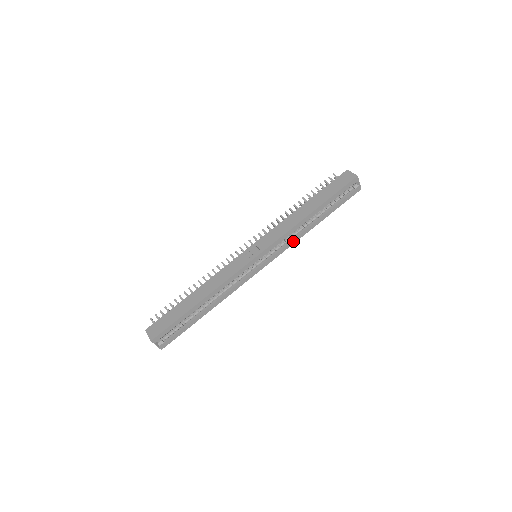
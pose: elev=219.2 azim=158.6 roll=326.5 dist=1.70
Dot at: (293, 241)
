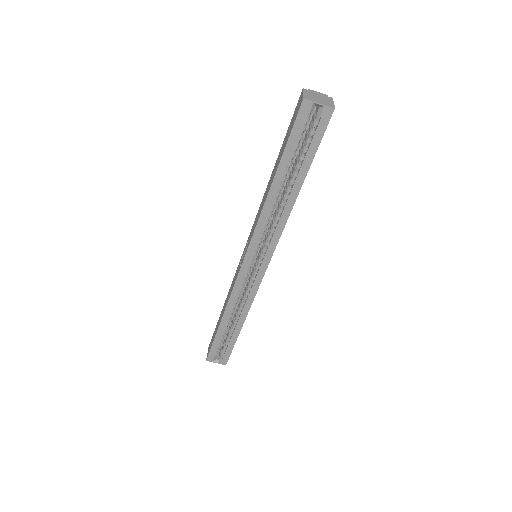
Dot at: (279, 227)
